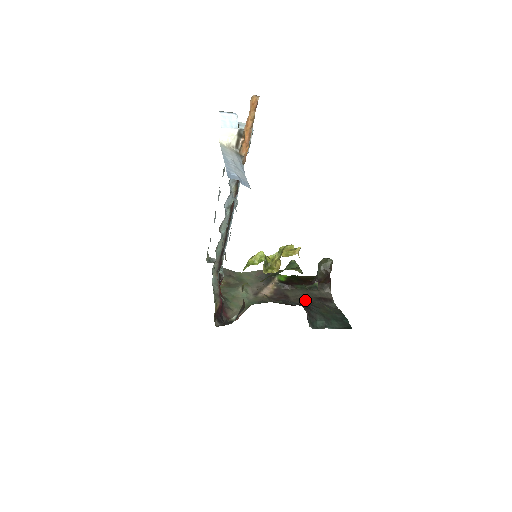
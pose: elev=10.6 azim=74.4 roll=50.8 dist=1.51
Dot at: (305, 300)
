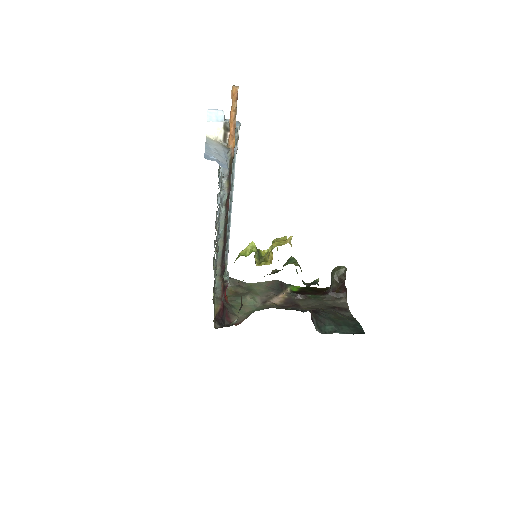
Dot at: (316, 308)
